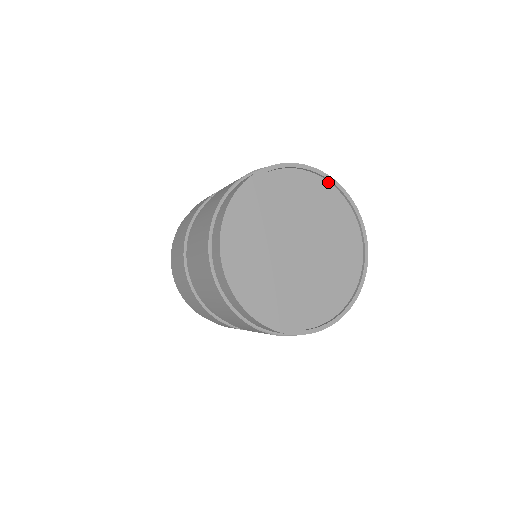
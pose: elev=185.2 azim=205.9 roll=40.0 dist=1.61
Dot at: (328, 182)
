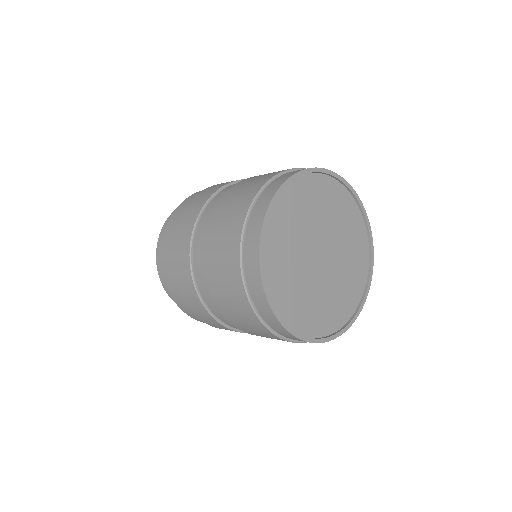
Dot at: (336, 180)
